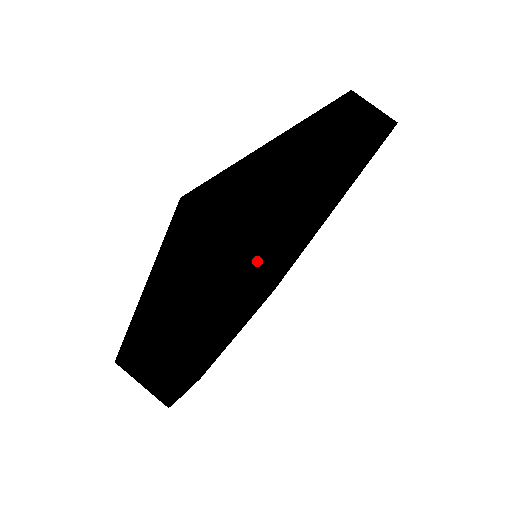
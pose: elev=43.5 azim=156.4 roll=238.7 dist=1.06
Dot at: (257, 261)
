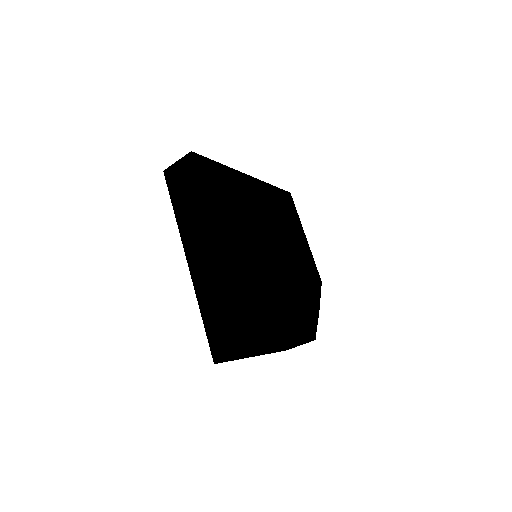
Dot at: (247, 352)
